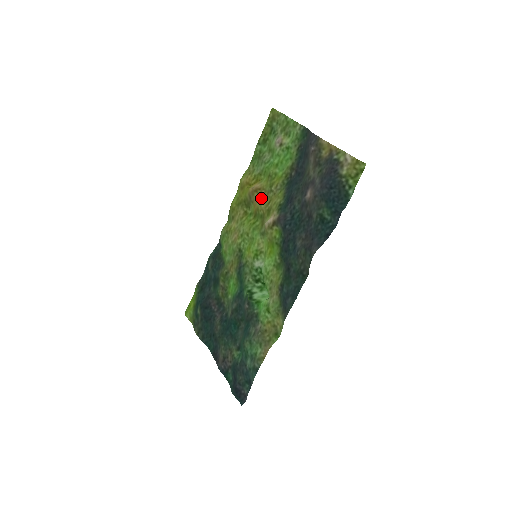
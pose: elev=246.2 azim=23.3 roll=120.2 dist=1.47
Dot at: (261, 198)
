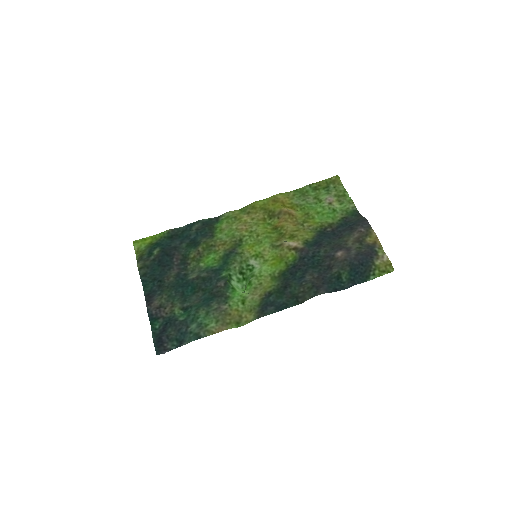
Dot at: (291, 222)
